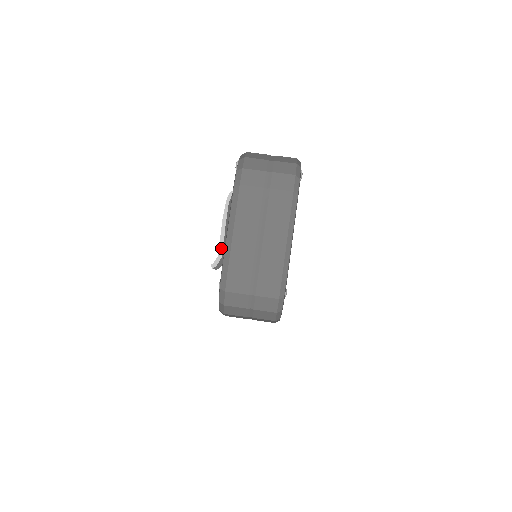
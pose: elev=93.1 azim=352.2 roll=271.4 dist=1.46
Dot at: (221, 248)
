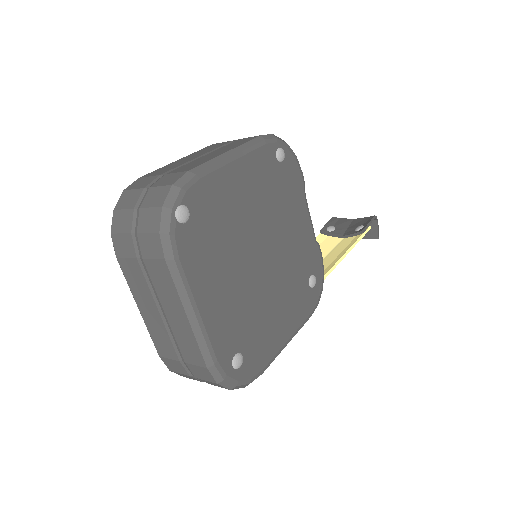
Dot at: occluded
